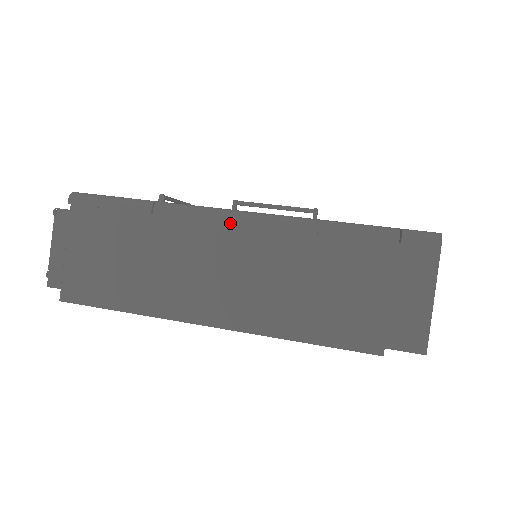
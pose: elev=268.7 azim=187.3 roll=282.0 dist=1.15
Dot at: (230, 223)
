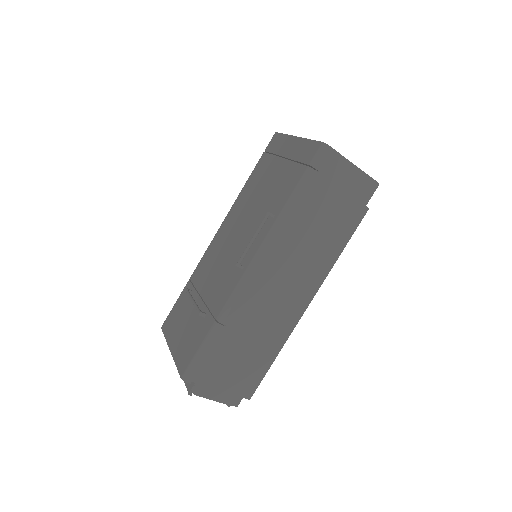
Dot at: (256, 275)
